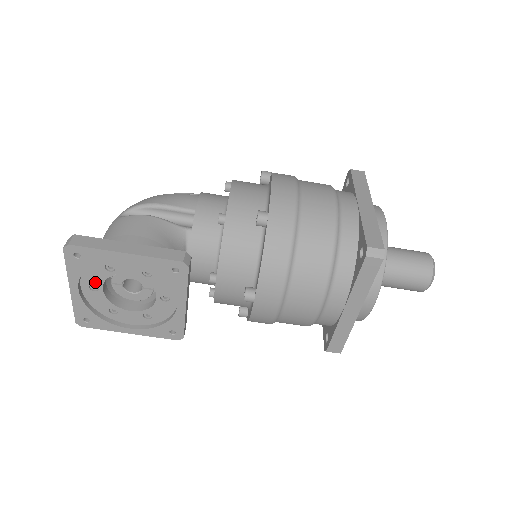
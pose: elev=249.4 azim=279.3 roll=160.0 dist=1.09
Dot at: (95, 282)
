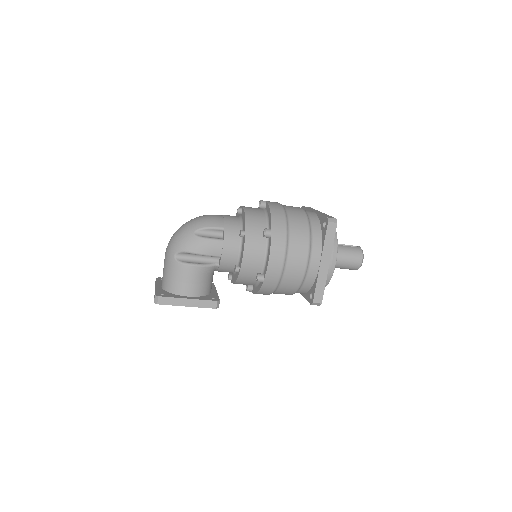
Dot at: occluded
